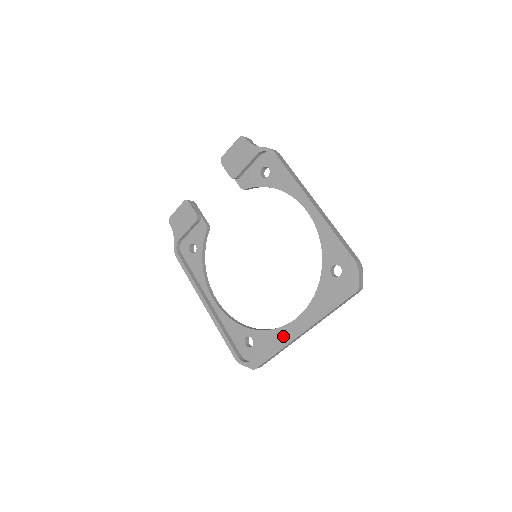
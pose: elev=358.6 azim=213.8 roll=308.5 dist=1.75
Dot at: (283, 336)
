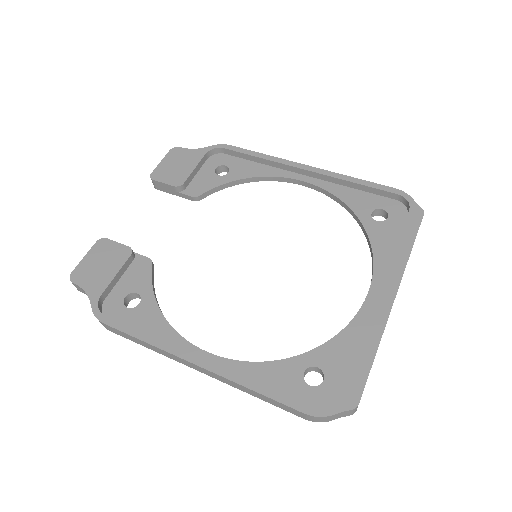
Dot at: (370, 319)
